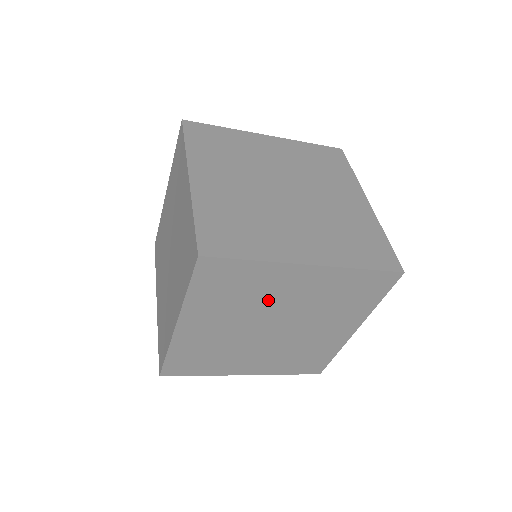
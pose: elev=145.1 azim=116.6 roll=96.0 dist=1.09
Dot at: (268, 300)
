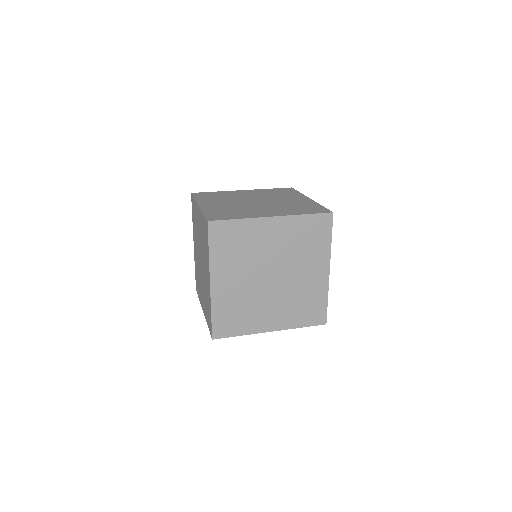
Dot at: (259, 251)
